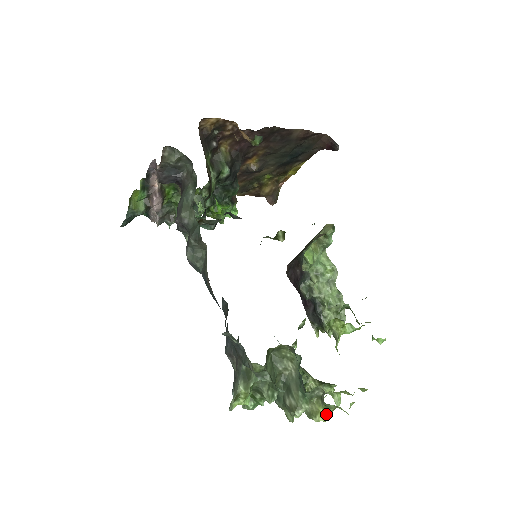
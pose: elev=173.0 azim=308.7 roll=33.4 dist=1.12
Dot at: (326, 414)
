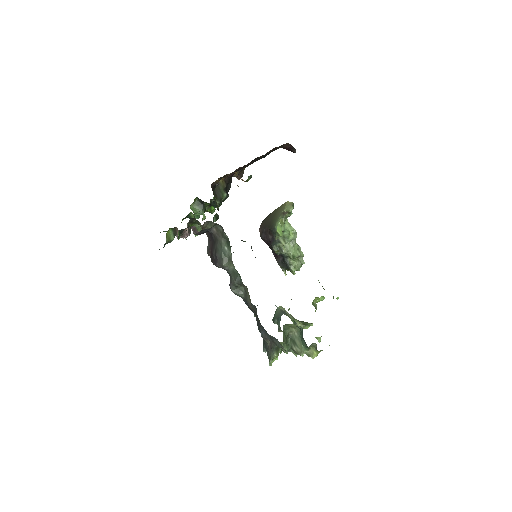
Dot at: occluded
